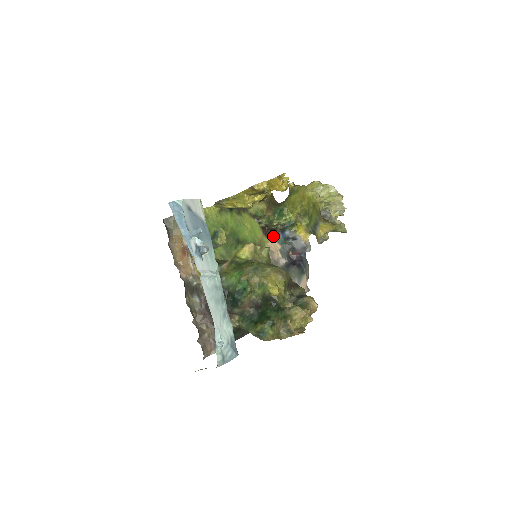
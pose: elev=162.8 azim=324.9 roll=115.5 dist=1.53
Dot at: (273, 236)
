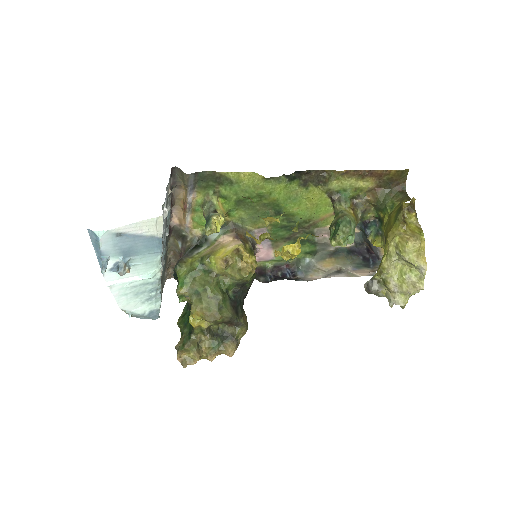
Dot at: occluded
